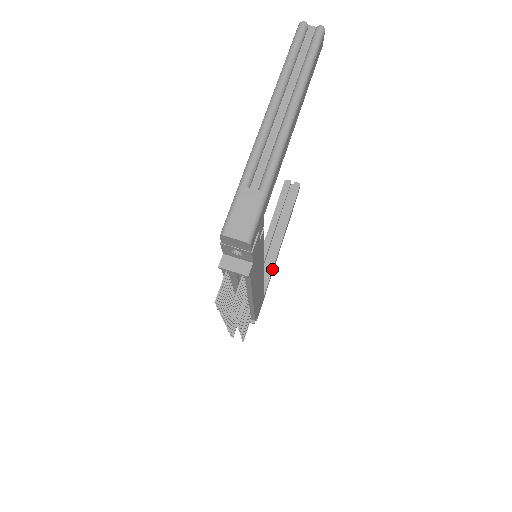
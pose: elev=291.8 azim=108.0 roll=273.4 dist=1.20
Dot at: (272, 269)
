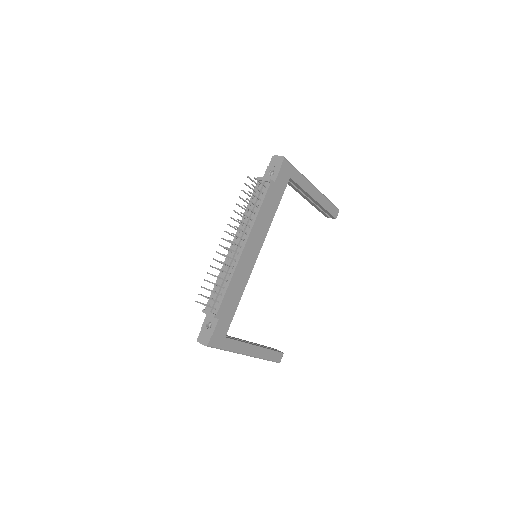
Dot at: (240, 341)
